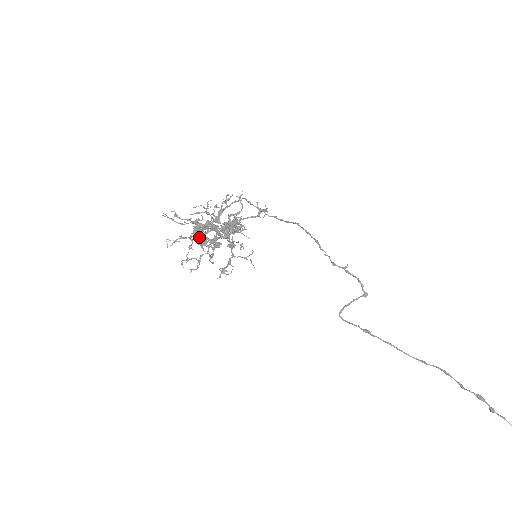
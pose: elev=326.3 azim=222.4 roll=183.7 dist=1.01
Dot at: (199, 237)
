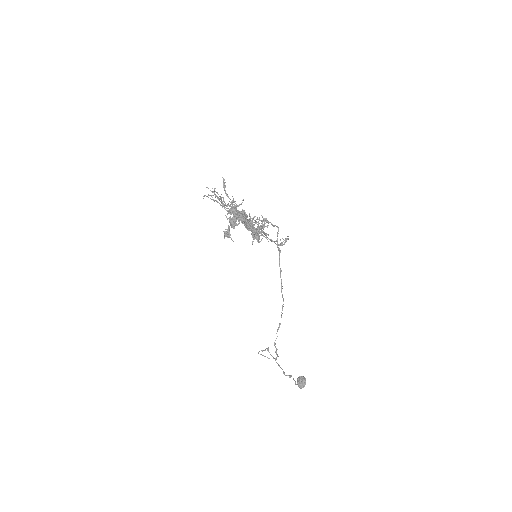
Dot at: (228, 227)
